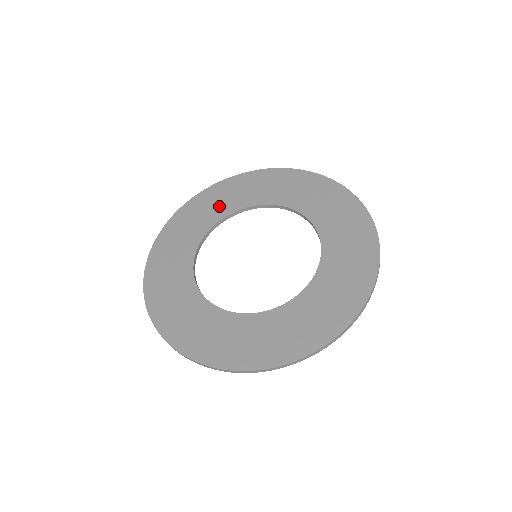
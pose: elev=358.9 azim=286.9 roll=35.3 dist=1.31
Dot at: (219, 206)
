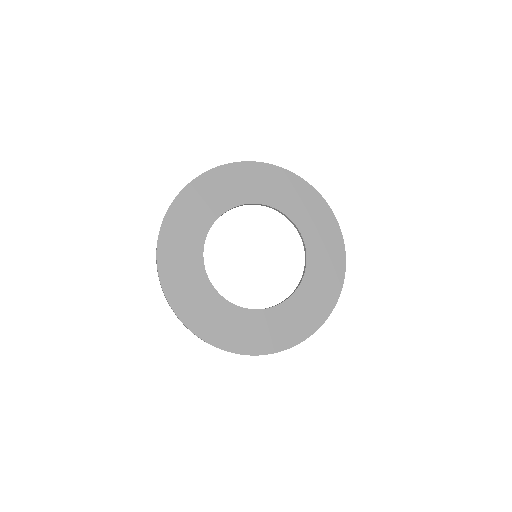
Dot at: (200, 215)
